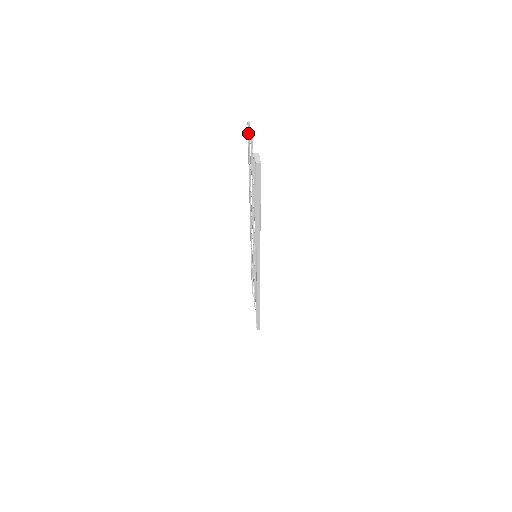
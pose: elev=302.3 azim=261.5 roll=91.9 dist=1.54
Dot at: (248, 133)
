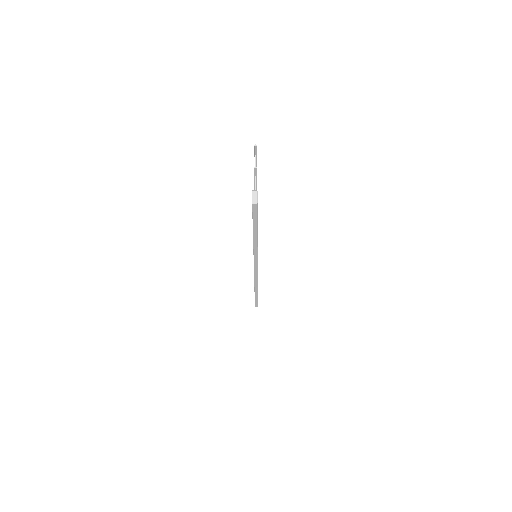
Dot at: (255, 154)
